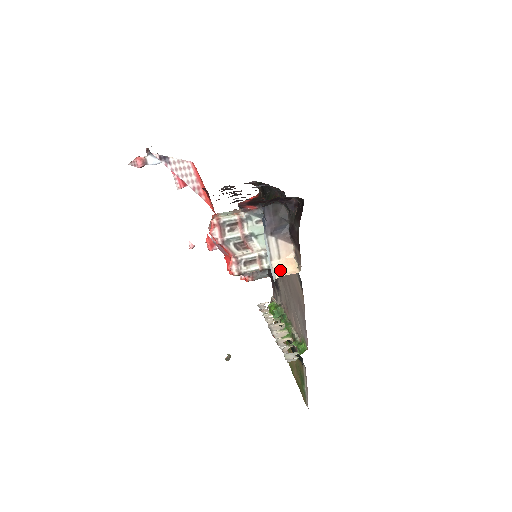
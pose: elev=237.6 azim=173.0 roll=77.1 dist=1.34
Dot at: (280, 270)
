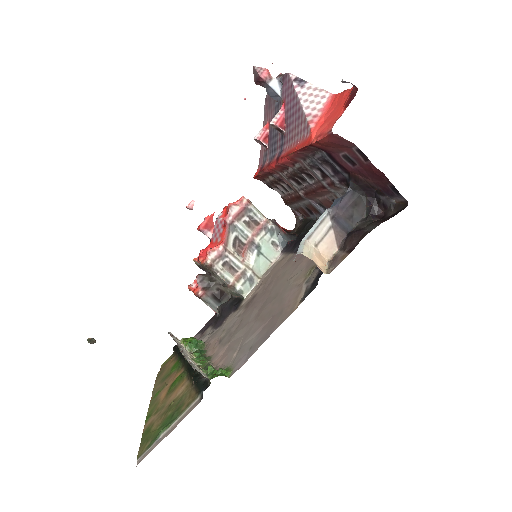
Dot at: (310, 253)
